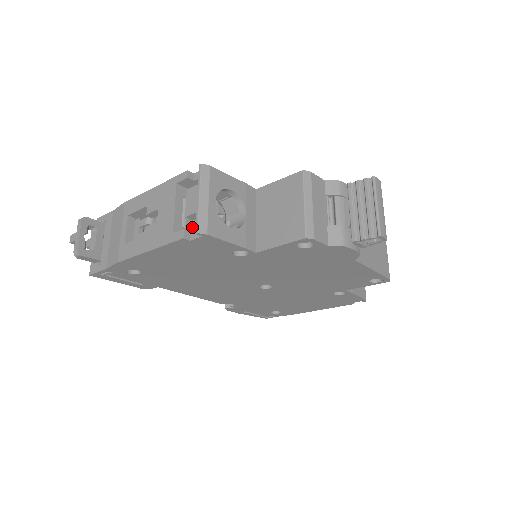
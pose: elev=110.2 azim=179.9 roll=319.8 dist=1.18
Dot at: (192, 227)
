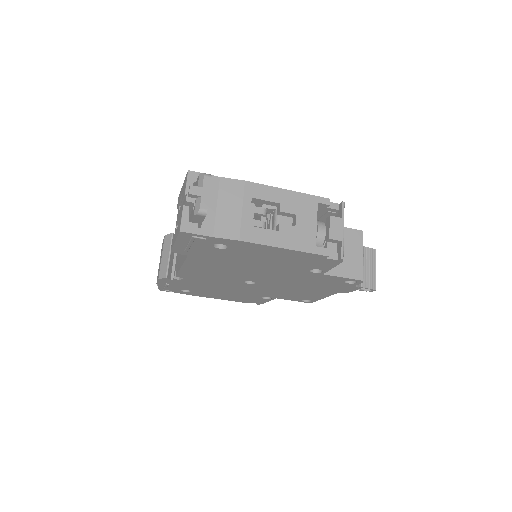
Dot at: occluded
